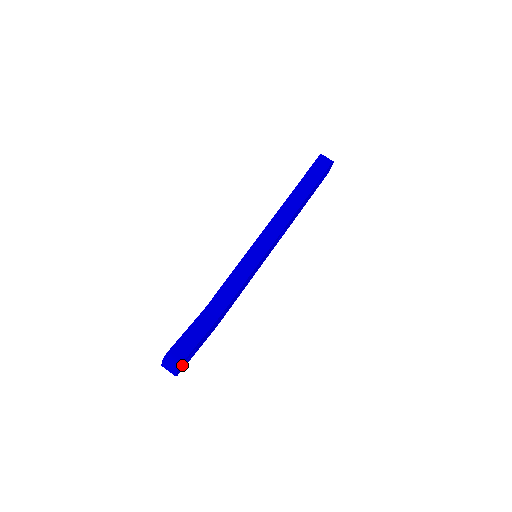
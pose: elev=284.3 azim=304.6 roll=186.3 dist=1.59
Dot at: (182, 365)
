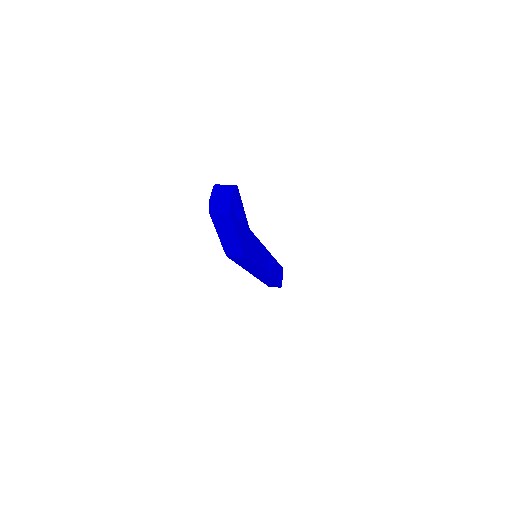
Dot at: (232, 208)
